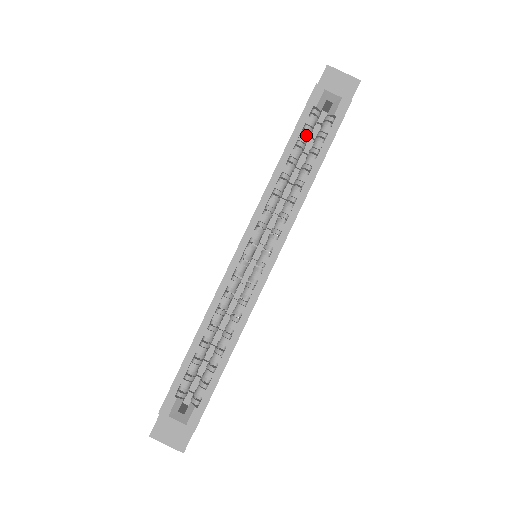
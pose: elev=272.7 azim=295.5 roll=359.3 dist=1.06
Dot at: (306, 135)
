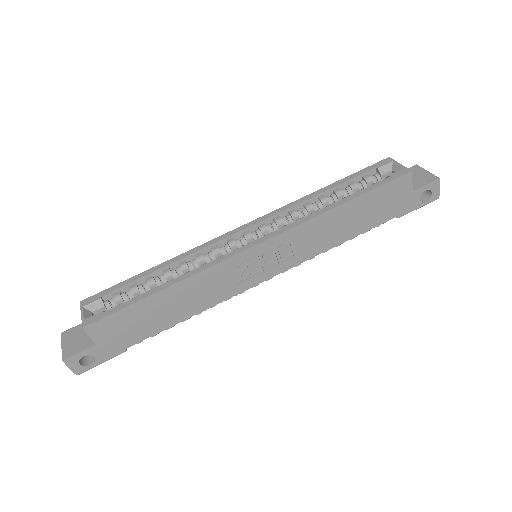
Dot at: (356, 183)
